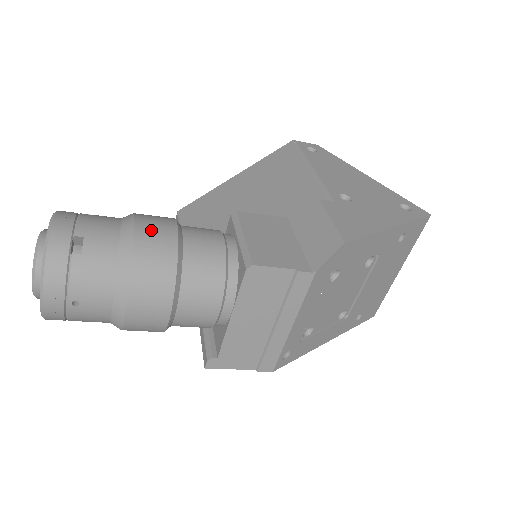
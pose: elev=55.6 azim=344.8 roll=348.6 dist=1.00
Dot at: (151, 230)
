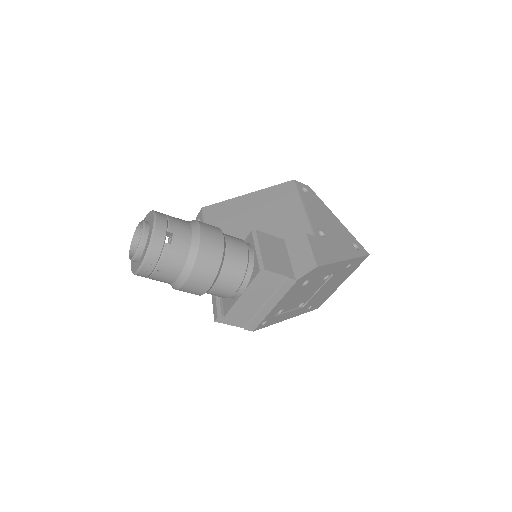
Dot at: (210, 236)
